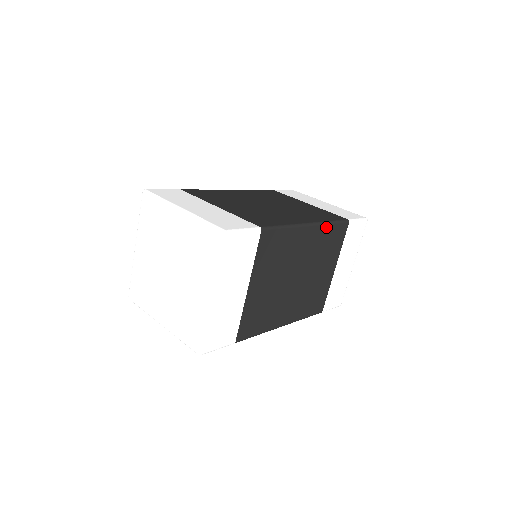
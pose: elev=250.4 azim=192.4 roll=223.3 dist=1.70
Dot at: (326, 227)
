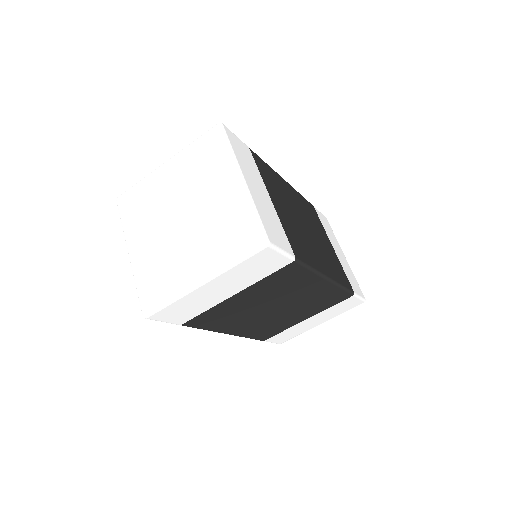
Dot at: (298, 194)
